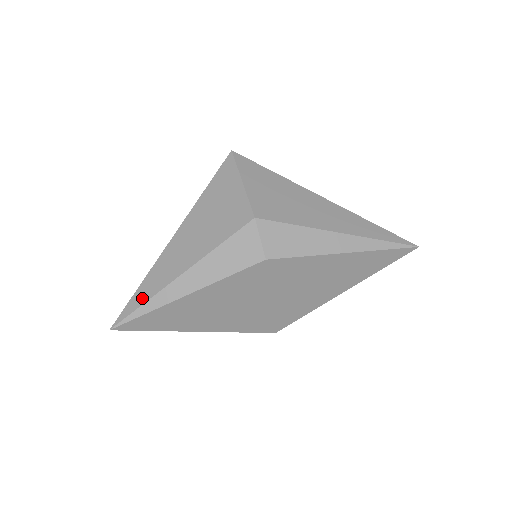
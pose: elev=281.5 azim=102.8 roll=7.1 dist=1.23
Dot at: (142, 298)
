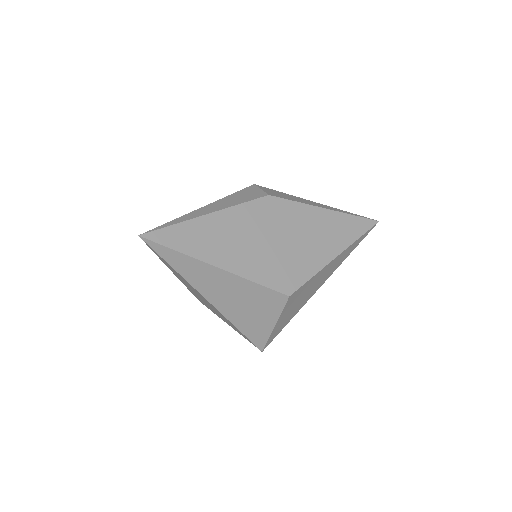
Dot at: occluded
